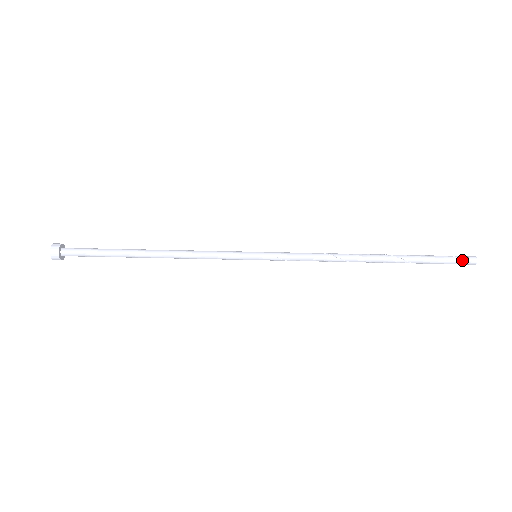
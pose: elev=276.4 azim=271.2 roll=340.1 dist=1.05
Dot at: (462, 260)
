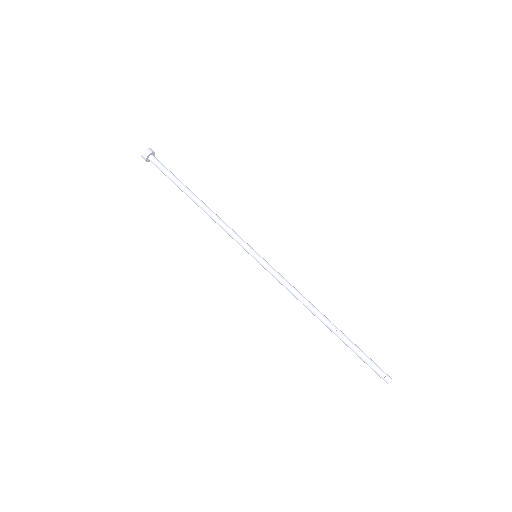
Dot at: (379, 375)
